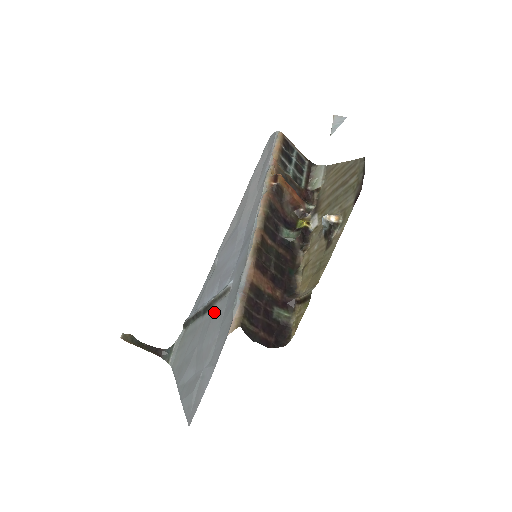
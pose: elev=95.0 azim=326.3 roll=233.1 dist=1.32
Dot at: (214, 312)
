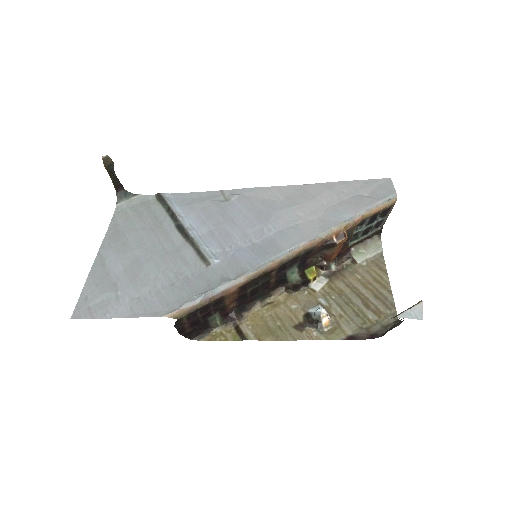
Dot at: (182, 252)
